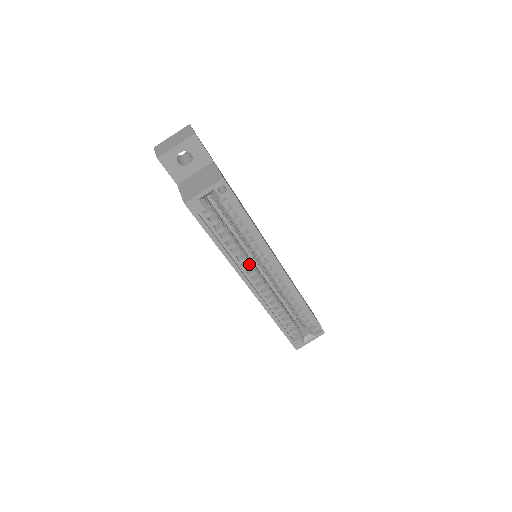
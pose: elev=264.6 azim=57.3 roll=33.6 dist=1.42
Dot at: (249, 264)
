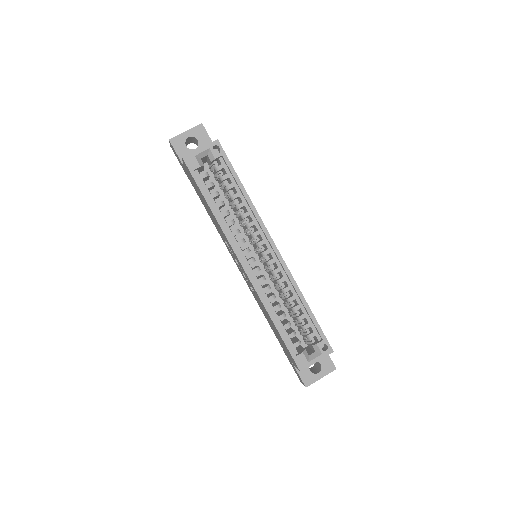
Dot at: (242, 239)
